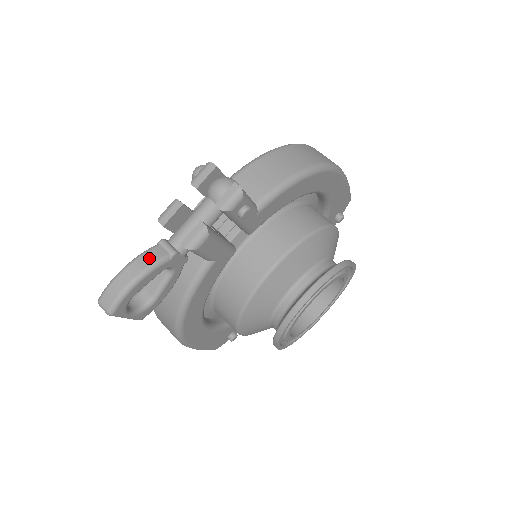
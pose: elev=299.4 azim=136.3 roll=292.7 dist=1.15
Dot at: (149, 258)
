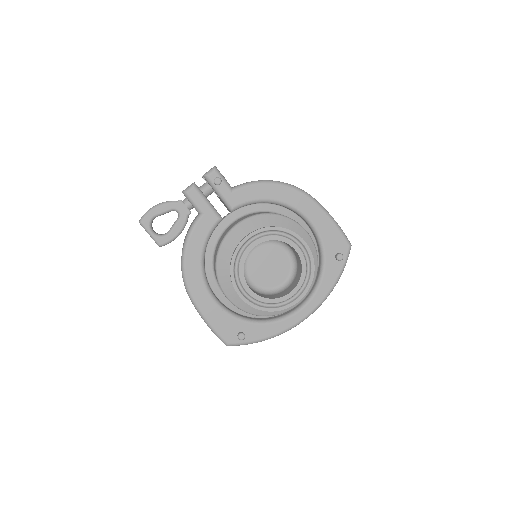
Dot at: (168, 201)
